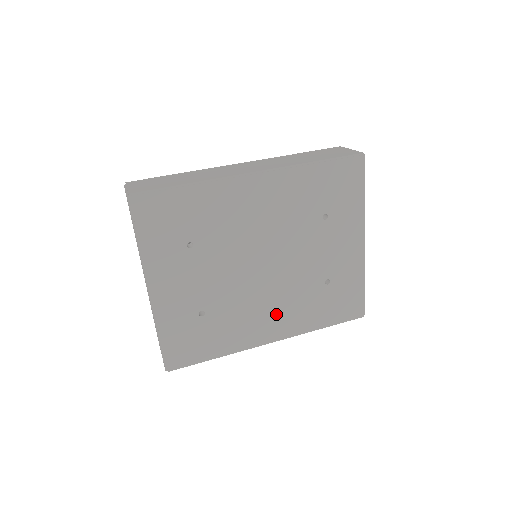
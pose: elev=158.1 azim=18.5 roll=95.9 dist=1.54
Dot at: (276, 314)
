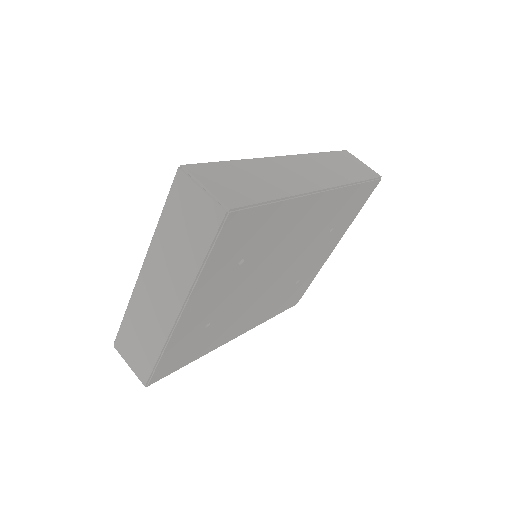
Dot at: (254, 314)
